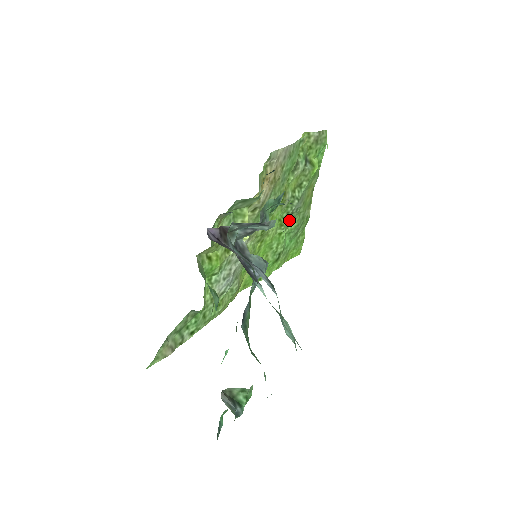
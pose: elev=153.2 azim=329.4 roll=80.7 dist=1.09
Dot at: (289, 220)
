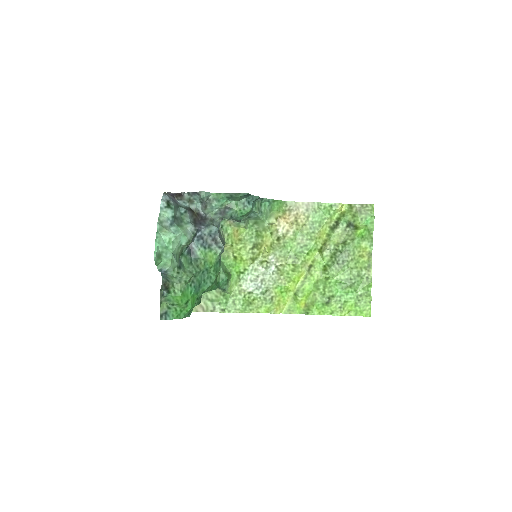
Dot at: (336, 269)
